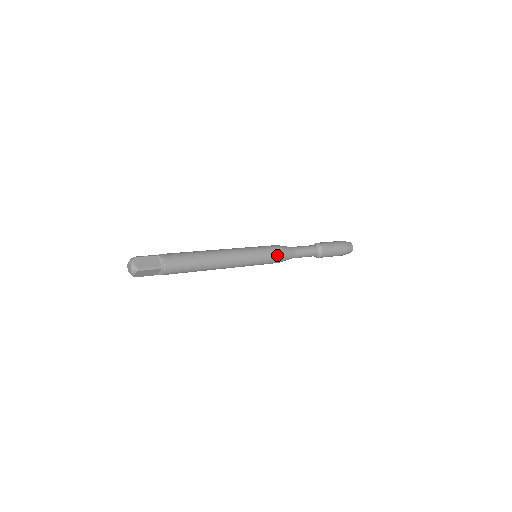
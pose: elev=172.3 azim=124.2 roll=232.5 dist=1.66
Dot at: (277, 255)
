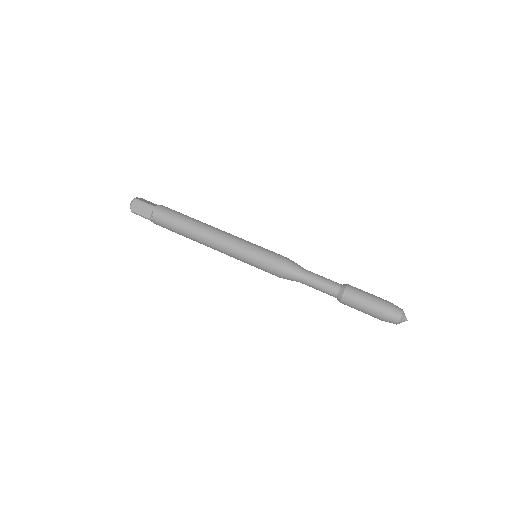
Dot at: (272, 271)
